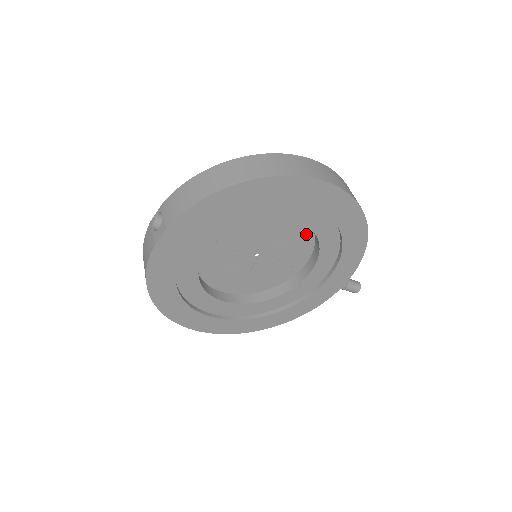
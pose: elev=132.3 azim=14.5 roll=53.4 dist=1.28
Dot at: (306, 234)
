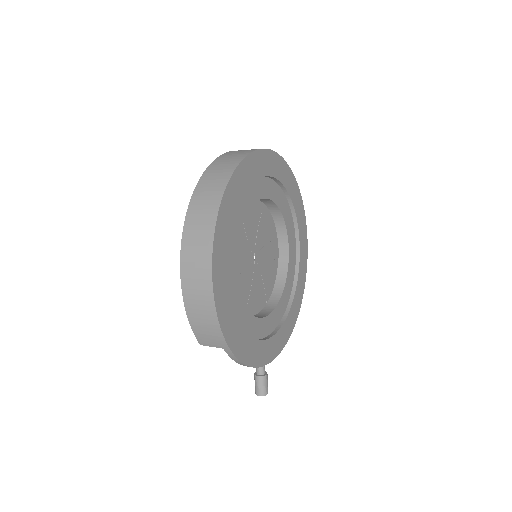
Dot at: (273, 276)
